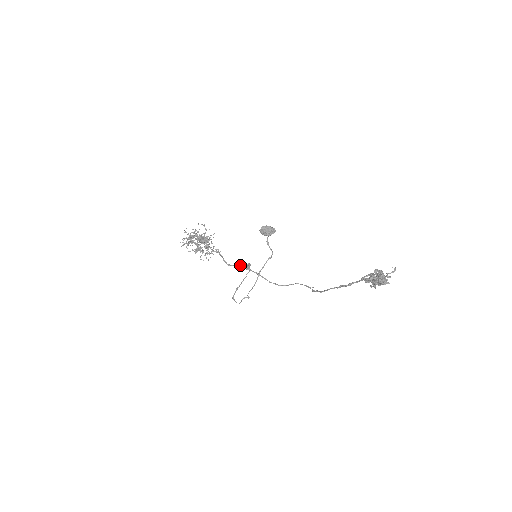
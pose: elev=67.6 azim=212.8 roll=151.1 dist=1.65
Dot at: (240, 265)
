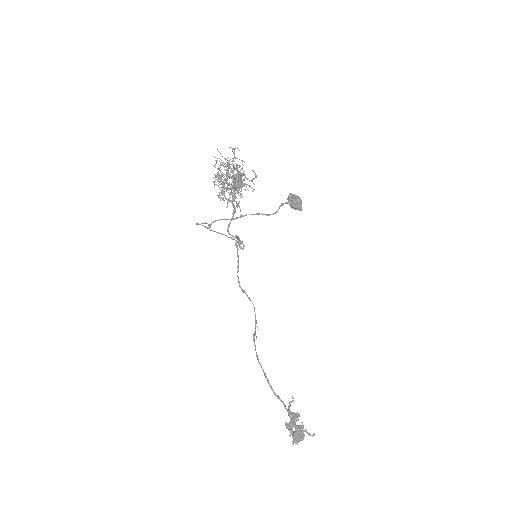
Dot at: (236, 237)
